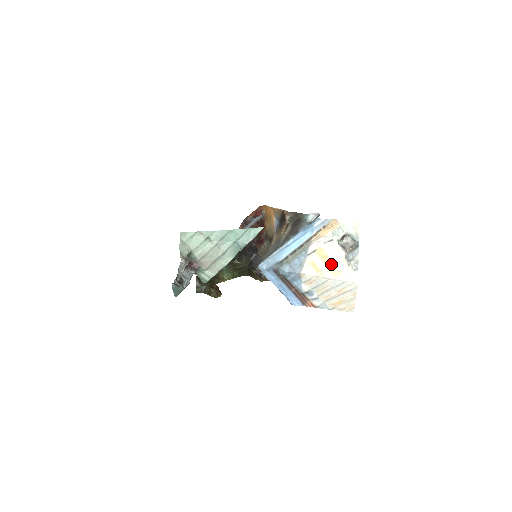
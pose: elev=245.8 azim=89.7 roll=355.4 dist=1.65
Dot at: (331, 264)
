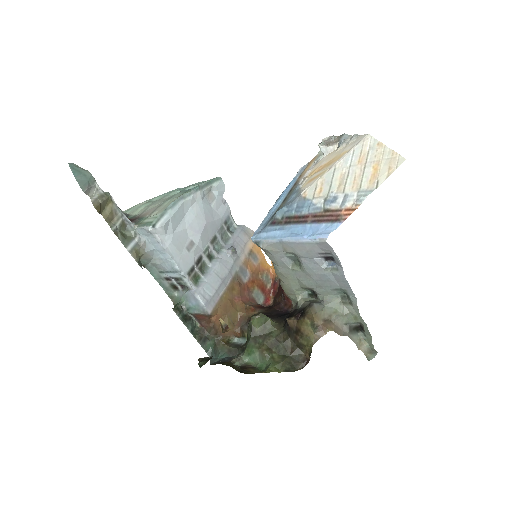
Dot at: (329, 163)
